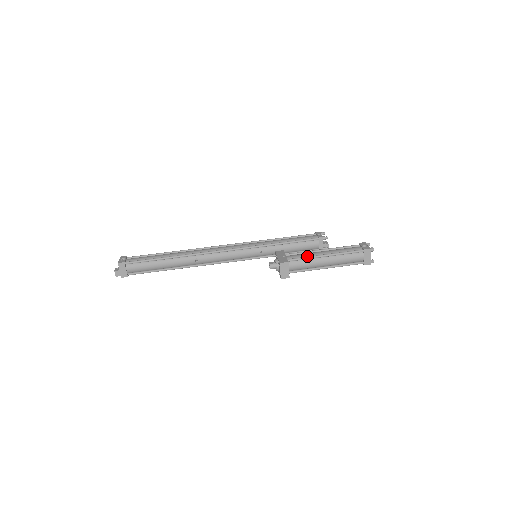
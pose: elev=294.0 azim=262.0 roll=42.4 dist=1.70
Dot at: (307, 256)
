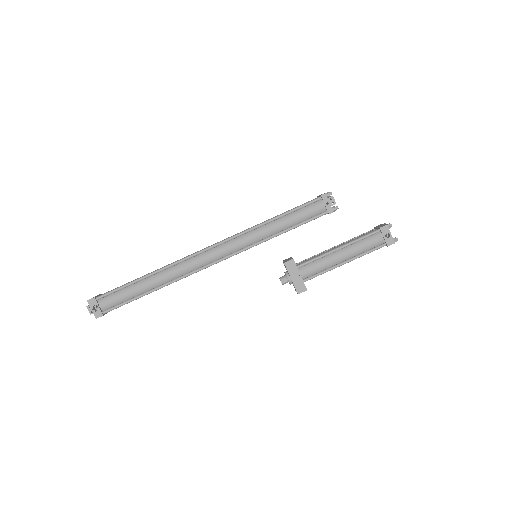
Dot at: (324, 268)
